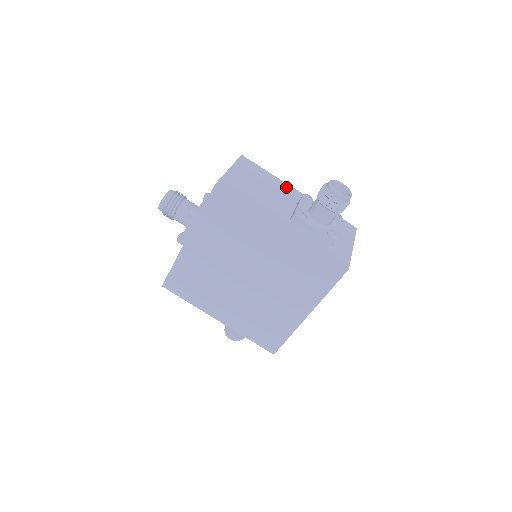
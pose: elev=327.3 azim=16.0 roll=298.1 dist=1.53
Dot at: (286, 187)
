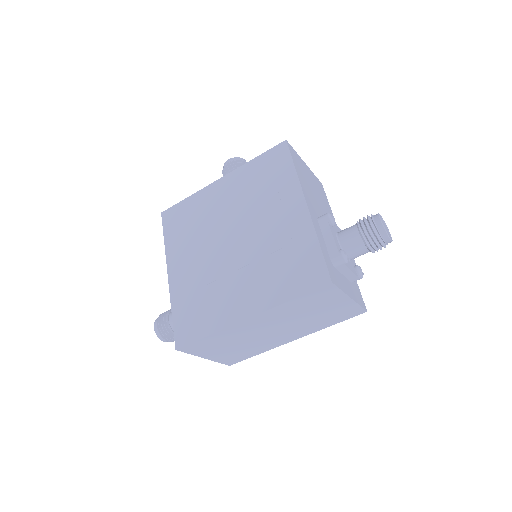
Dot at: occluded
